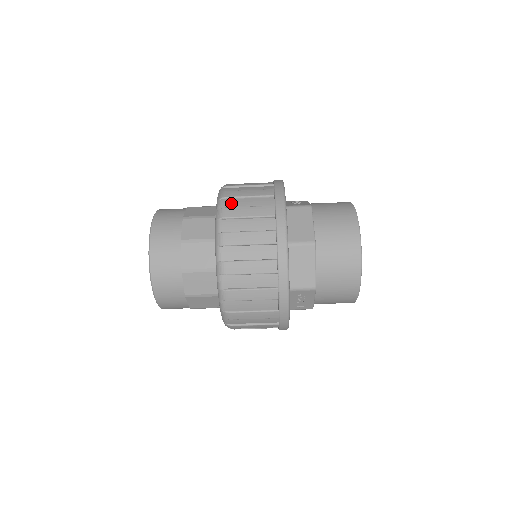
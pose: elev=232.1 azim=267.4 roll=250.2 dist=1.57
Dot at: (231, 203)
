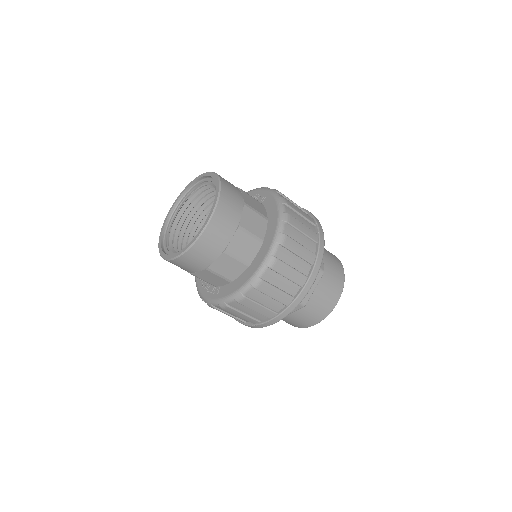
Dot at: (283, 254)
